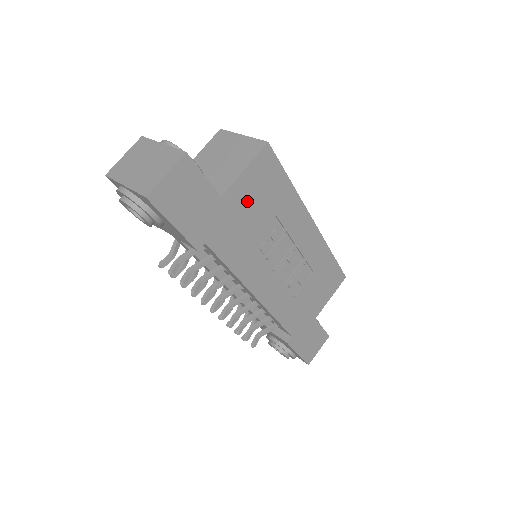
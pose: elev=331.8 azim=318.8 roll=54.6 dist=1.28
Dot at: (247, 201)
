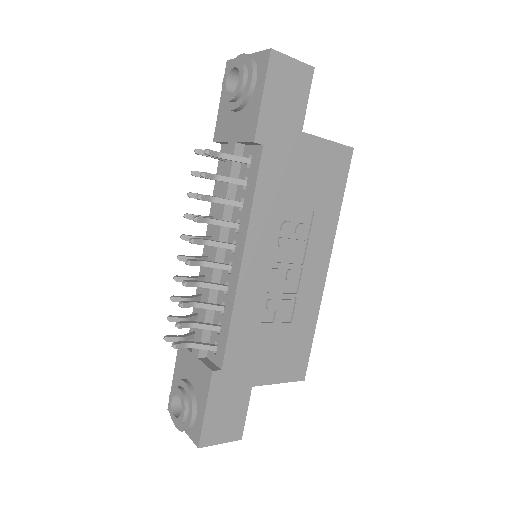
Dot at: (310, 165)
